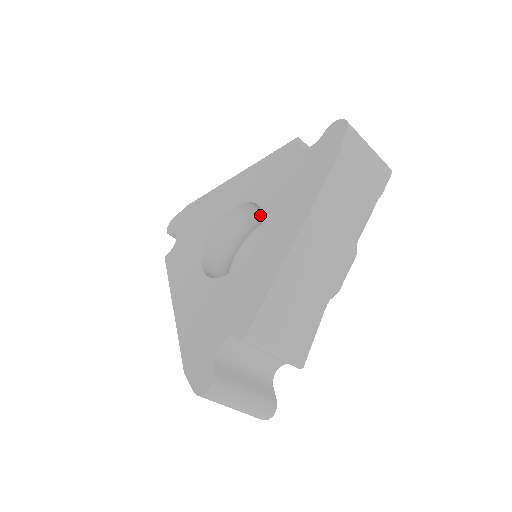
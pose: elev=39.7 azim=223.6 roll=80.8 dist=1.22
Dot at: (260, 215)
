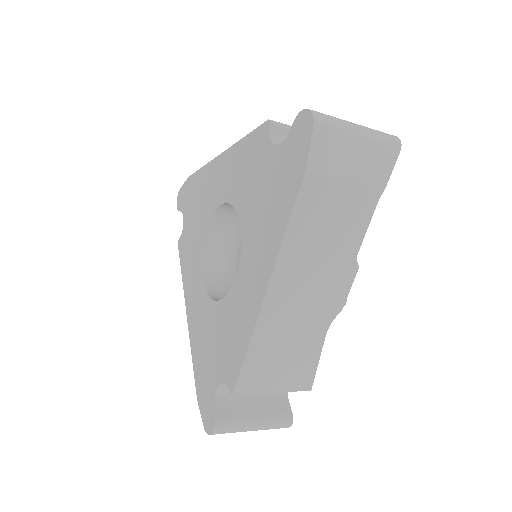
Dot at: occluded
